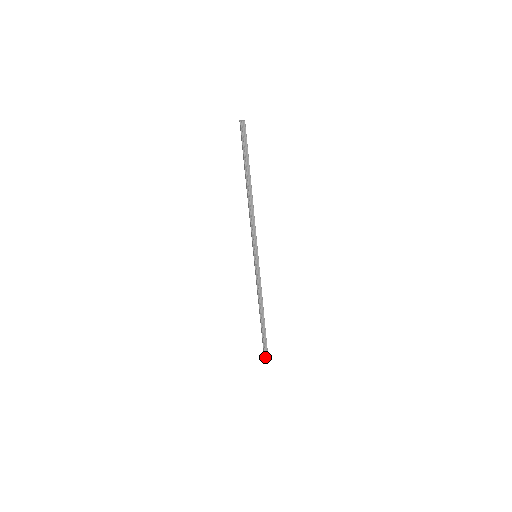
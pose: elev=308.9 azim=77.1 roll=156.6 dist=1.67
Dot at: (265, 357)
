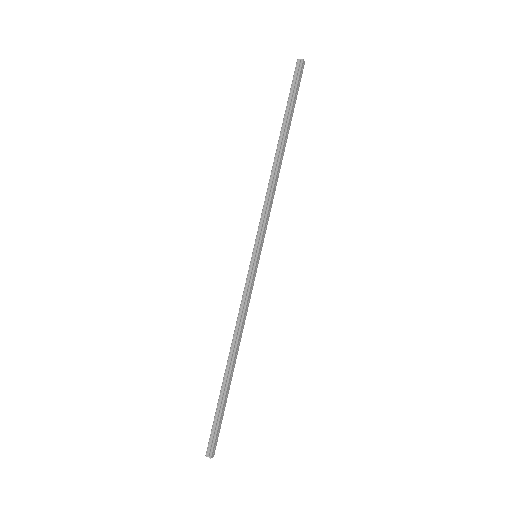
Dot at: (207, 451)
